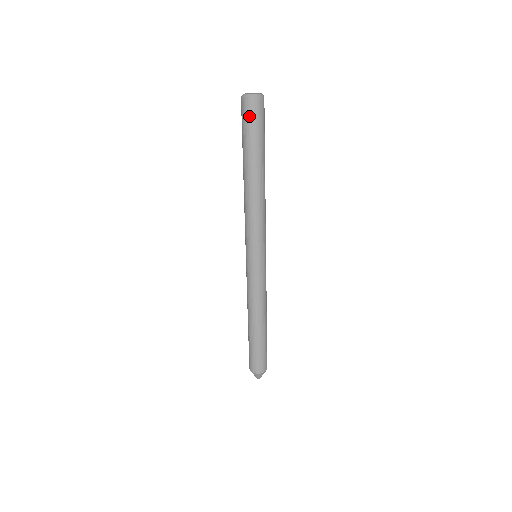
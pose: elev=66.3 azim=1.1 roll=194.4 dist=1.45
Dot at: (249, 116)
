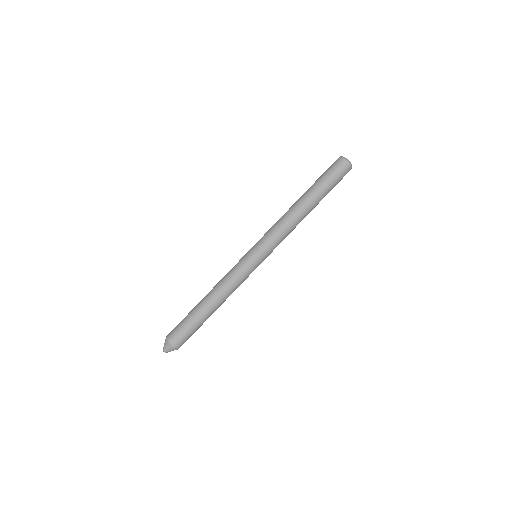
Dot at: (332, 166)
